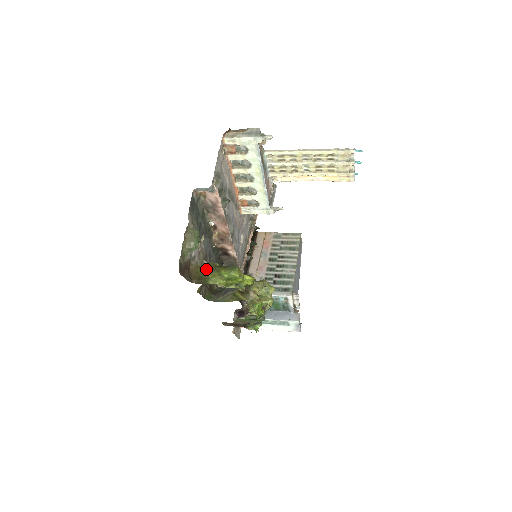
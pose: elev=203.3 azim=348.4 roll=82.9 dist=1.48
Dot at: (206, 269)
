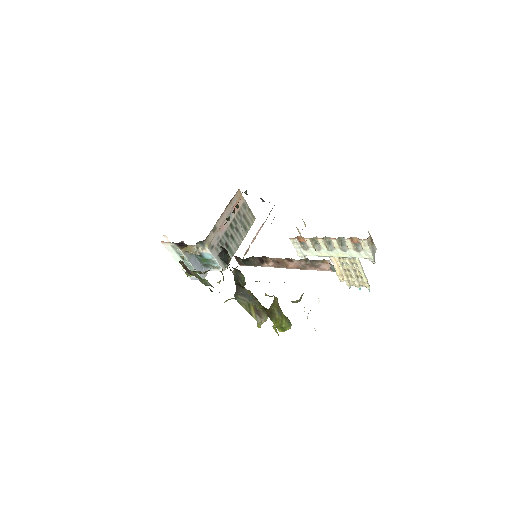
Dot at: (277, 307)
